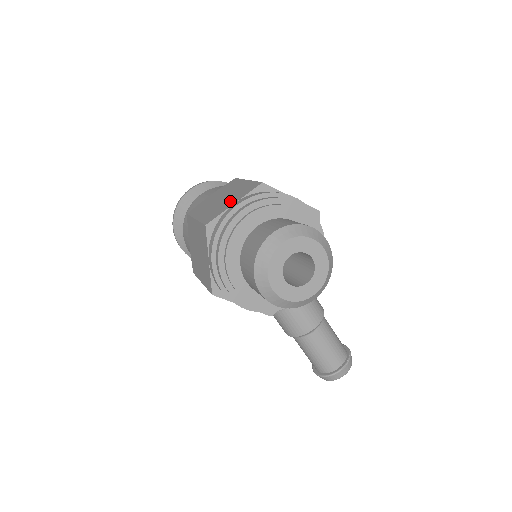
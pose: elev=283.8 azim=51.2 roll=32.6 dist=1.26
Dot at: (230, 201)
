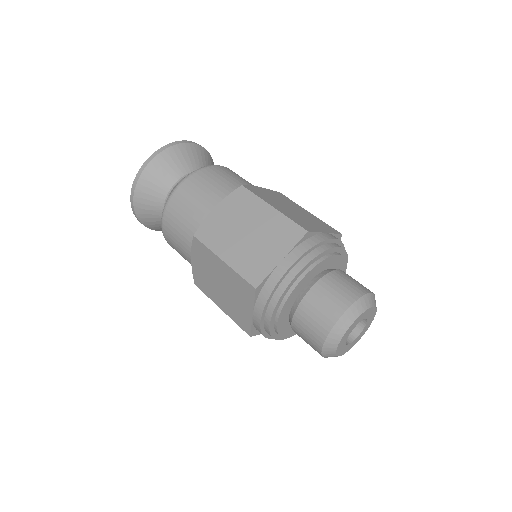
Dot at: (270, 250)
